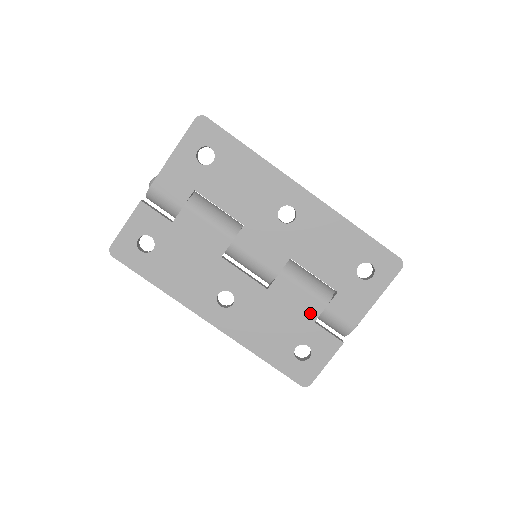
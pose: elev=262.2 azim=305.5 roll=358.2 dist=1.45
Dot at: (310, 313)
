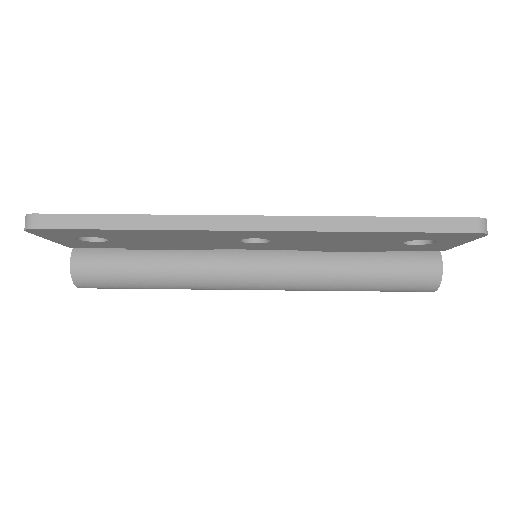
Dot at: occluded
